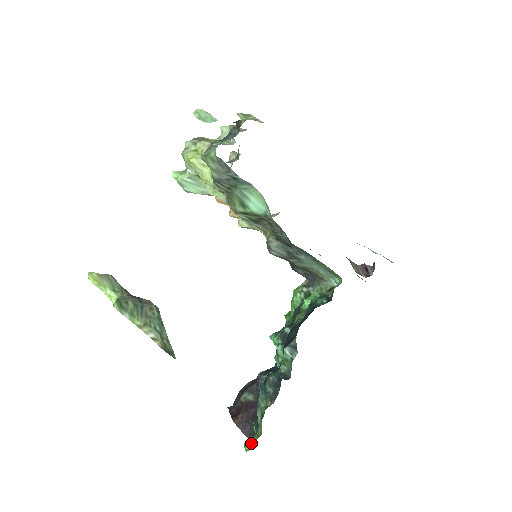
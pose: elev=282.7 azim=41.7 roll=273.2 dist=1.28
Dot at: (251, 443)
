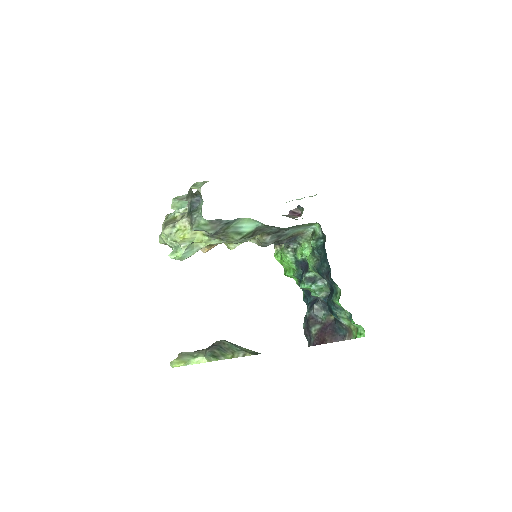
Dot at: (361, 332)
